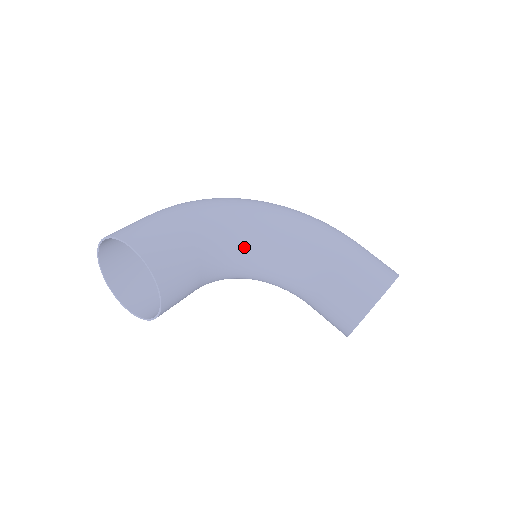
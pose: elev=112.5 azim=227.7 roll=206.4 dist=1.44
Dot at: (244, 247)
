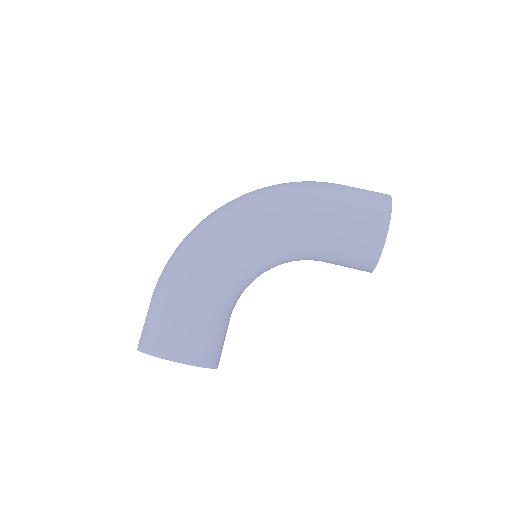
Dot at: (244, 274)
